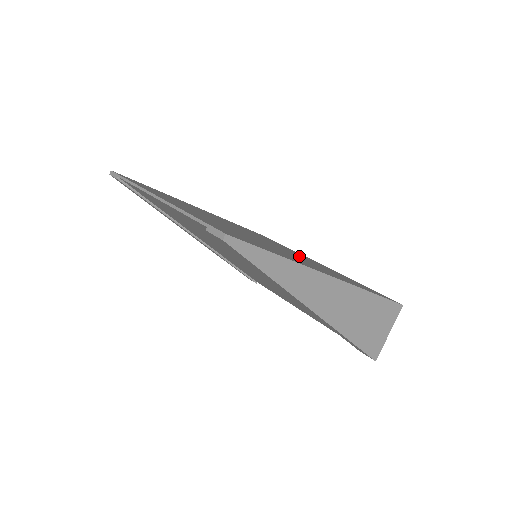
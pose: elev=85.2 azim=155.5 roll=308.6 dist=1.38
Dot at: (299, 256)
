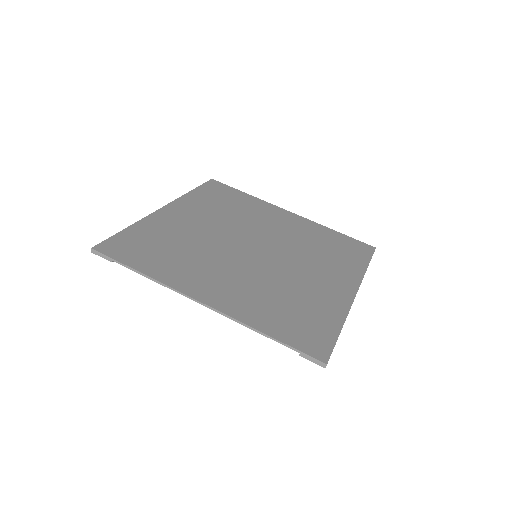
Dot at: (289, 239)
